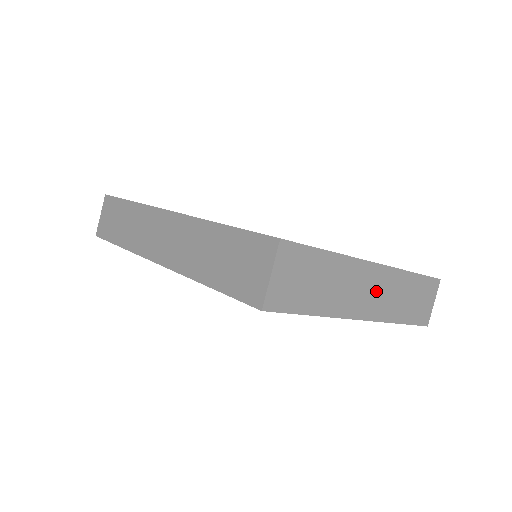
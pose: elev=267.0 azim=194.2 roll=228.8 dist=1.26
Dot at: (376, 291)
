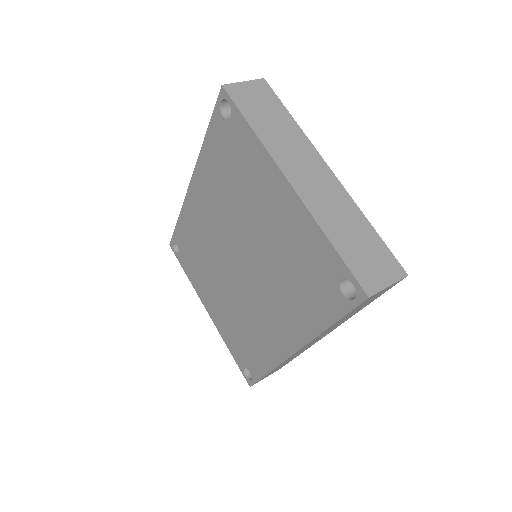
Dot at: (317, 183)
